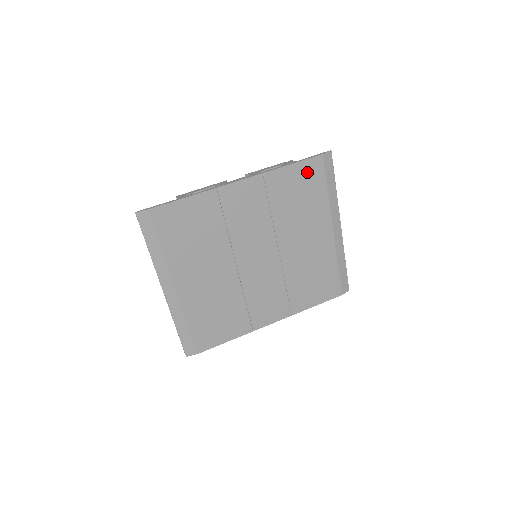
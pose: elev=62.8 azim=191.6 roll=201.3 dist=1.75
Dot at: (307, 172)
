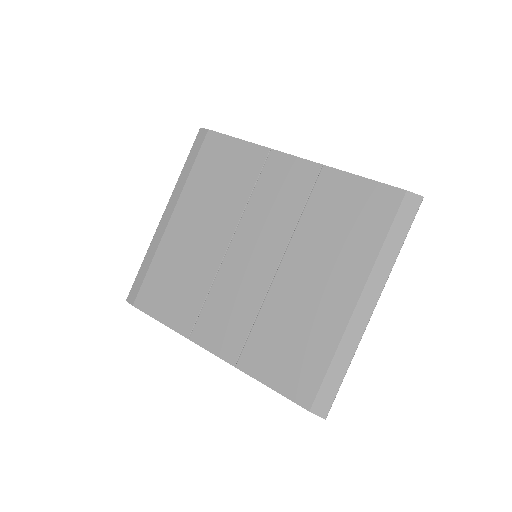
Dot at: (373, 199)
